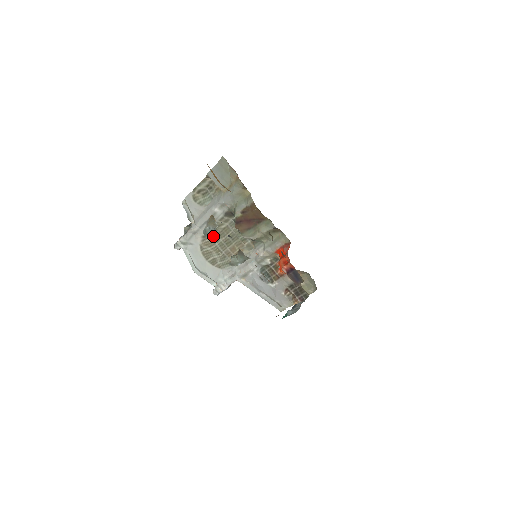
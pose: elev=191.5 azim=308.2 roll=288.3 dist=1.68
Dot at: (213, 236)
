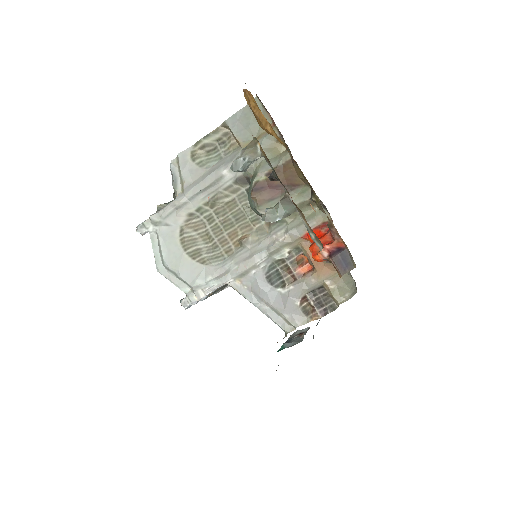
Dot at: (206, 214)
